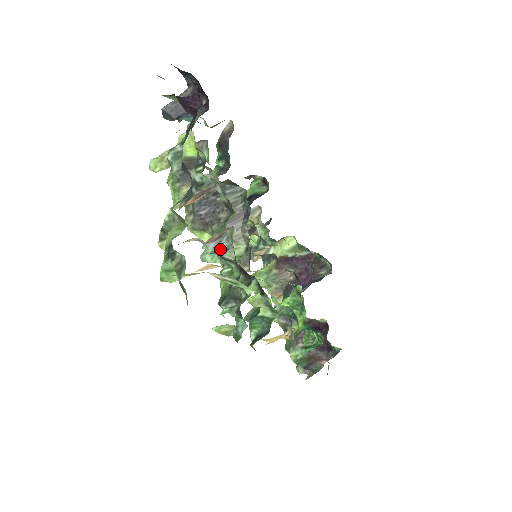
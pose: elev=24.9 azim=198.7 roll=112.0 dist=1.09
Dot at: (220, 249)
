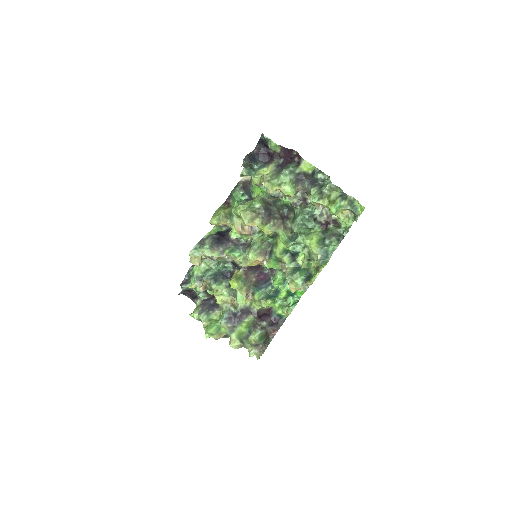
Dot at: (319, 215)
